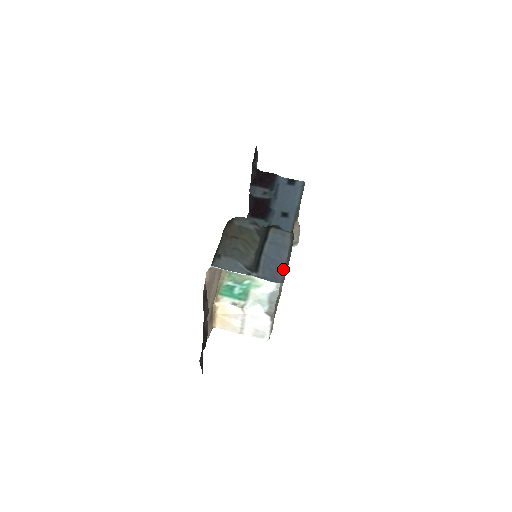
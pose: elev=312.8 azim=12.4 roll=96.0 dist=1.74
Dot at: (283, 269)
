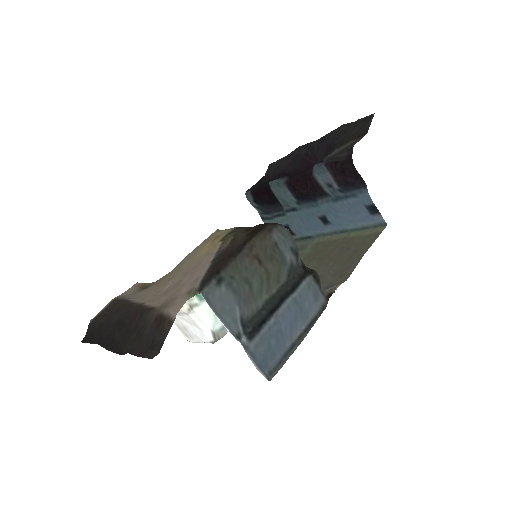
Dot at: (282, 352)
